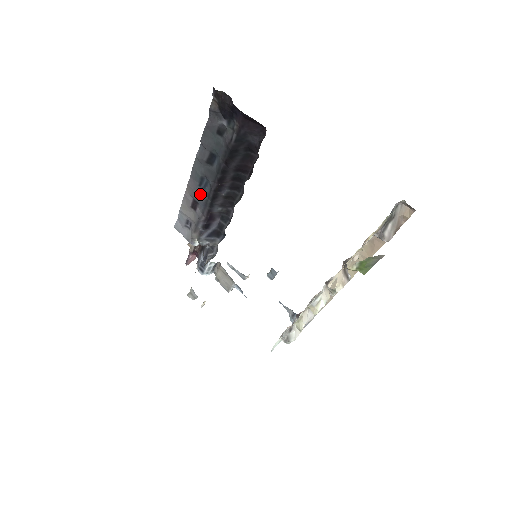
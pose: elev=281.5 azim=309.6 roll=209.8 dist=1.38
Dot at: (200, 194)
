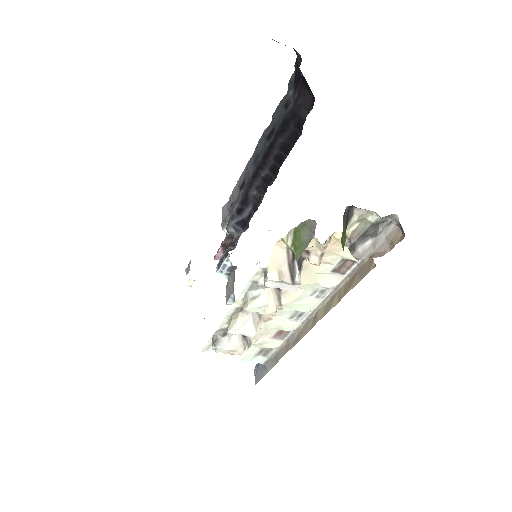
Dot at: (249, 172)
